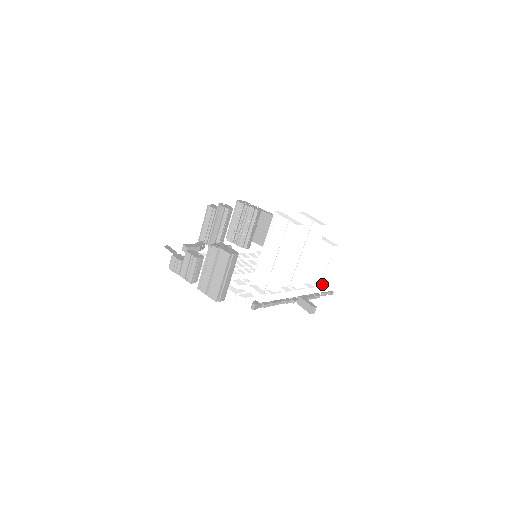
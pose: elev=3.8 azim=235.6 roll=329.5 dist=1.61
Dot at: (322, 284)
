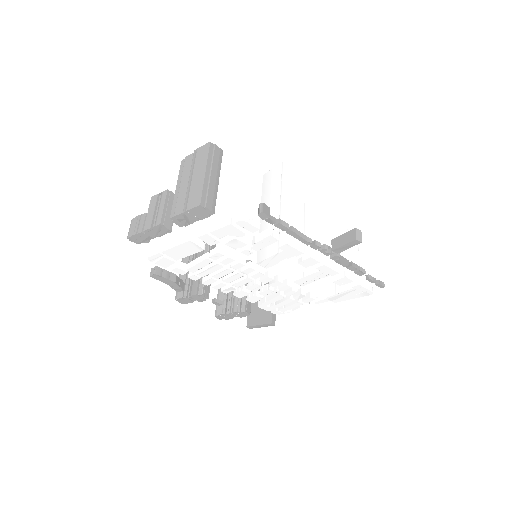
Dot at: (363, 282)
